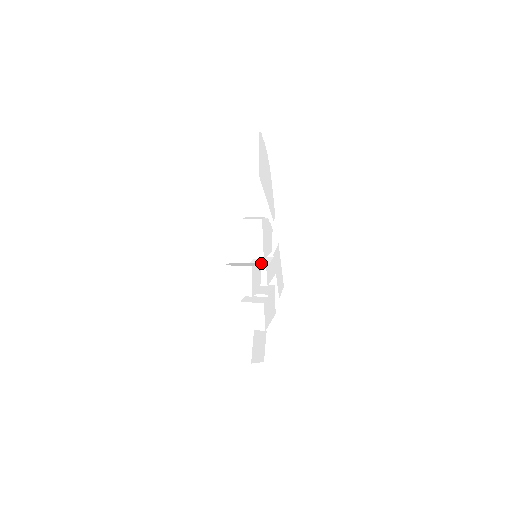
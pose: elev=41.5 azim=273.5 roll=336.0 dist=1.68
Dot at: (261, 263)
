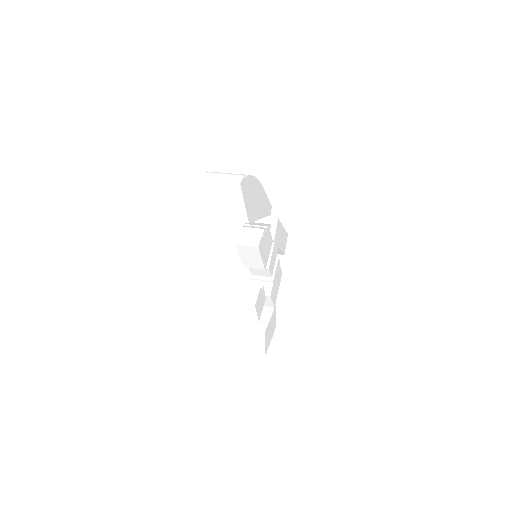
Dot at: occluded
